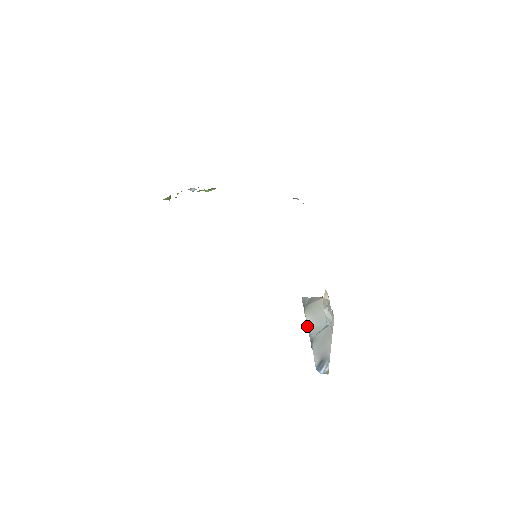
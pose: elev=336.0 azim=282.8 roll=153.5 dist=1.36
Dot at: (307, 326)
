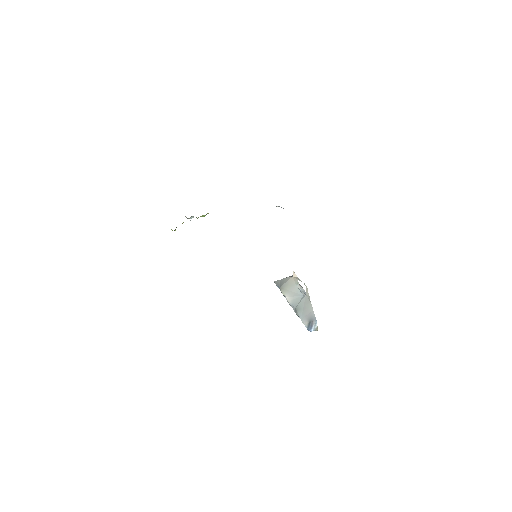
Dot at: (288, 301)
